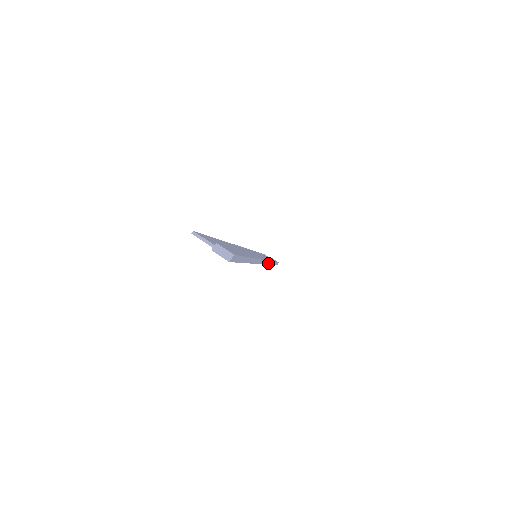
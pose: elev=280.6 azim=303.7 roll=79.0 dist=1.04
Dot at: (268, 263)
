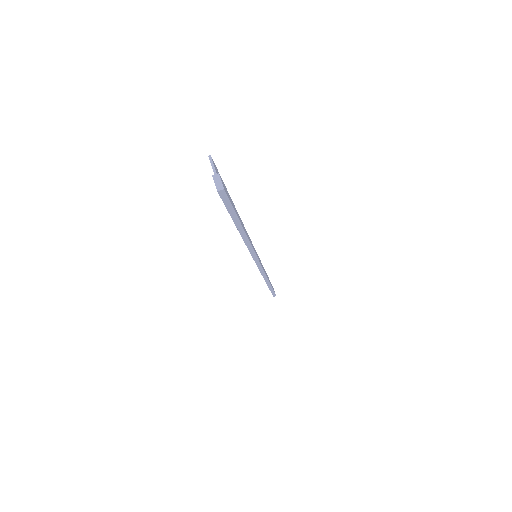
Dot at: (262, 273)
